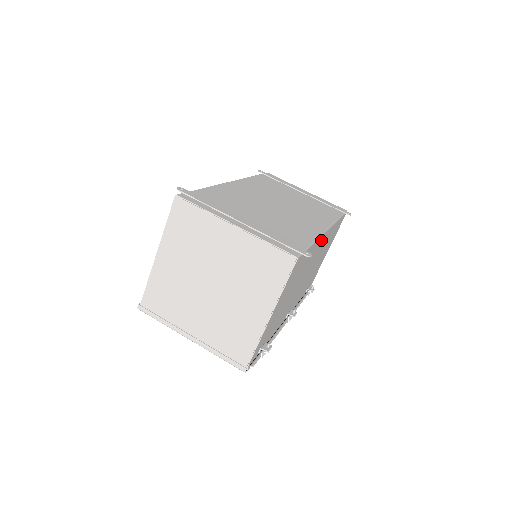
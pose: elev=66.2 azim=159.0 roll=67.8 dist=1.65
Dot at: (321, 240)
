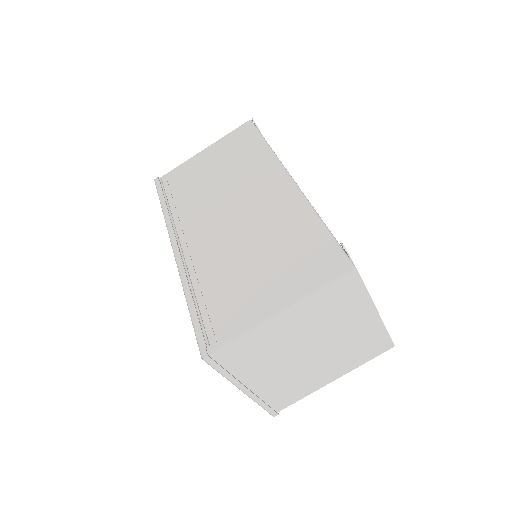
Dot at: occluded
